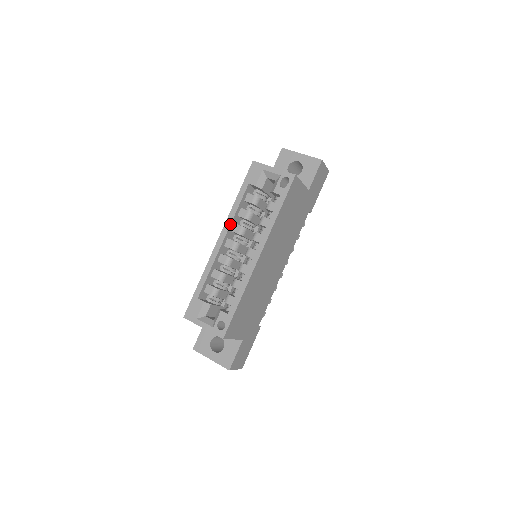
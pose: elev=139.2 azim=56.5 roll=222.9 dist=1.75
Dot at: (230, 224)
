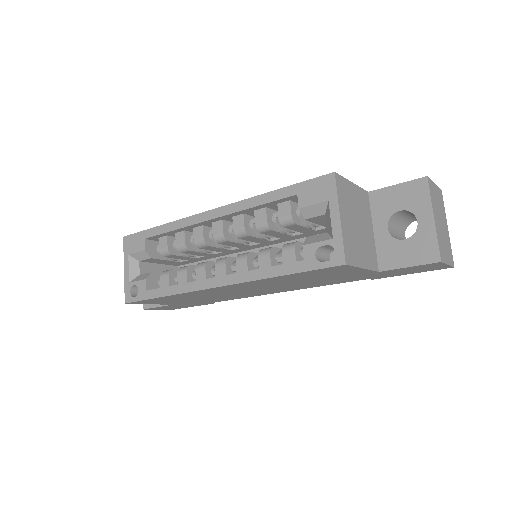
Dot at: (234, 212)
